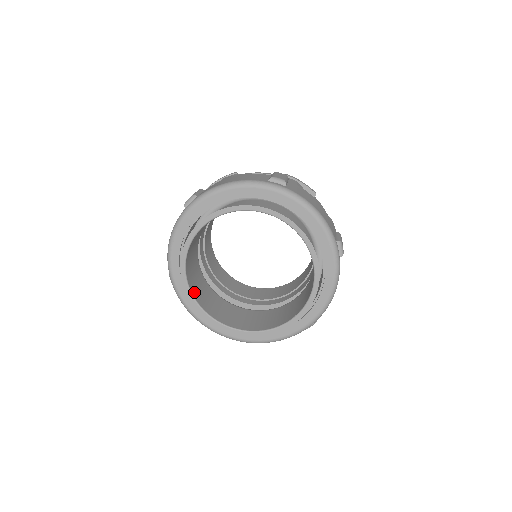
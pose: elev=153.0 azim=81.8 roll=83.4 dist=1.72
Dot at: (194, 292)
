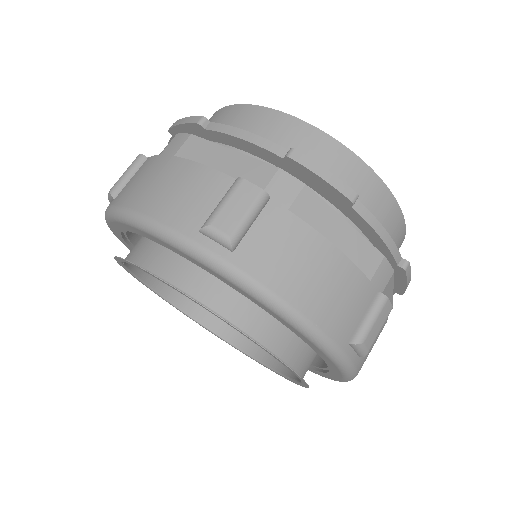
Dot at: (167, 290)
